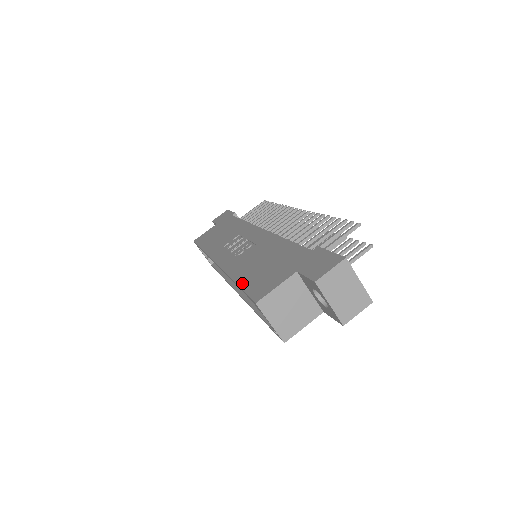
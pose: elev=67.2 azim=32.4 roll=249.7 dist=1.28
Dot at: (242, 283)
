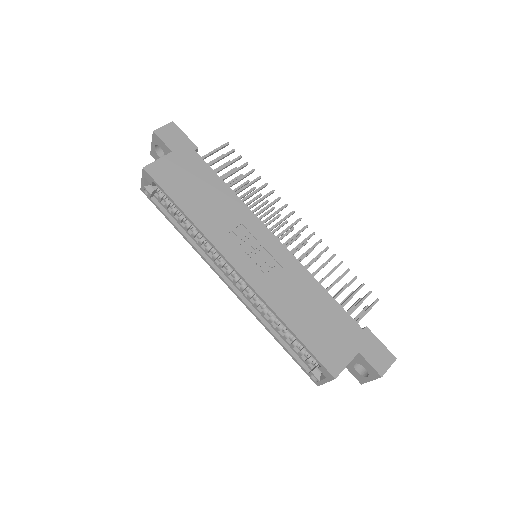
Dot at: (303, 338)
